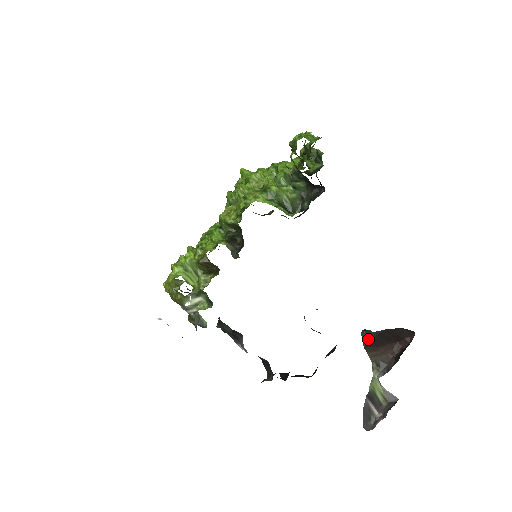
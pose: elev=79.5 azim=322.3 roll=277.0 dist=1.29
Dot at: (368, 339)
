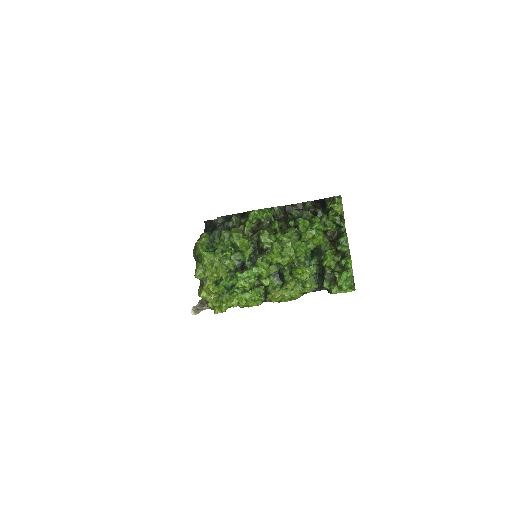
Dot at: occluded
